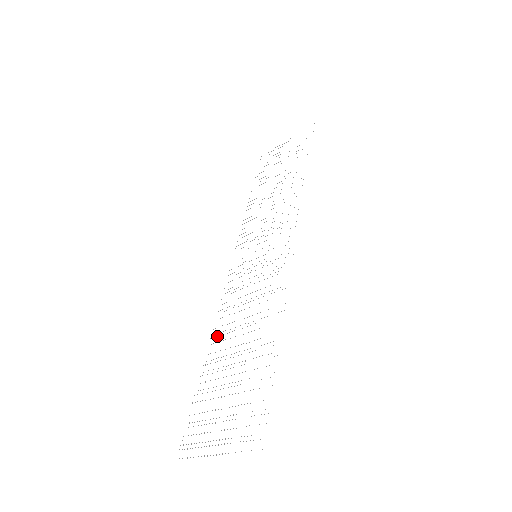
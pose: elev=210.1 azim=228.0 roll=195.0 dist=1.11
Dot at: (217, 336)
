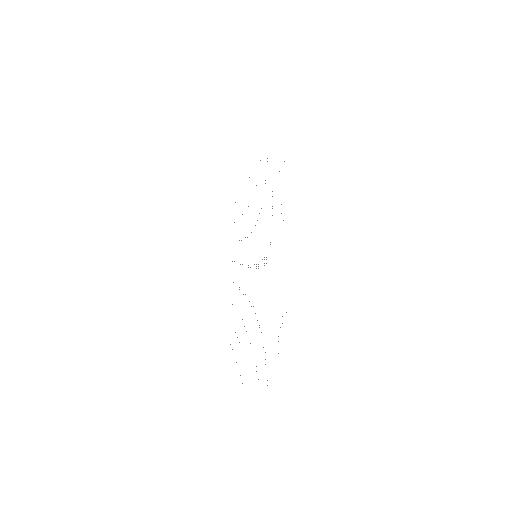
Dot at: occluded
